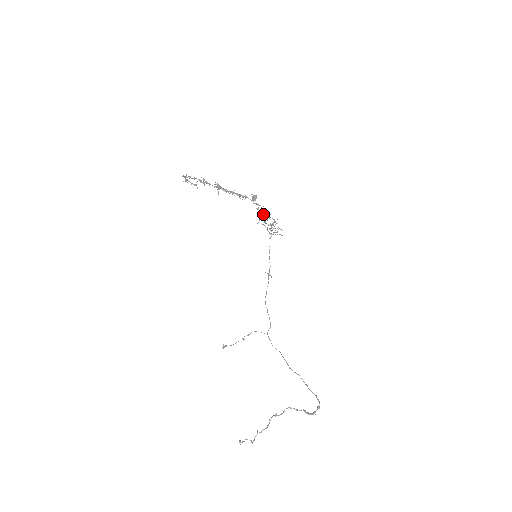
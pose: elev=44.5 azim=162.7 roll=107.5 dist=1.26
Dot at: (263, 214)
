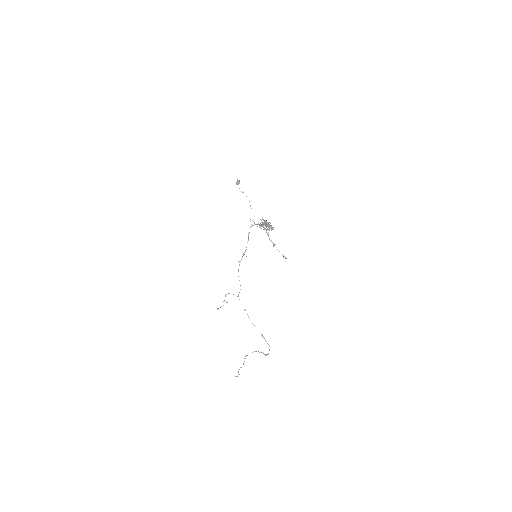
Dot at: (264, 223)
